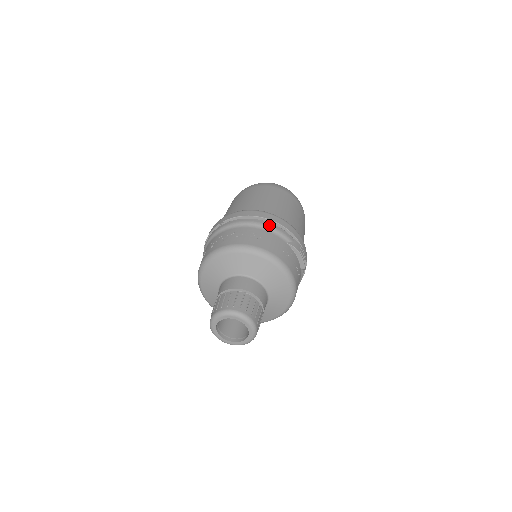
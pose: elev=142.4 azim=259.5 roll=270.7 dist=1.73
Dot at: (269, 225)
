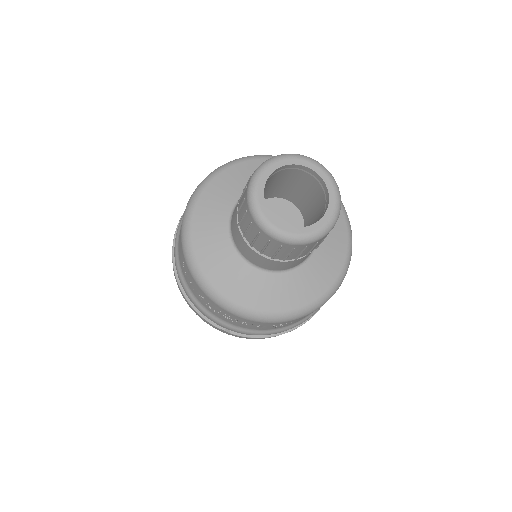
Dot at: occluded
